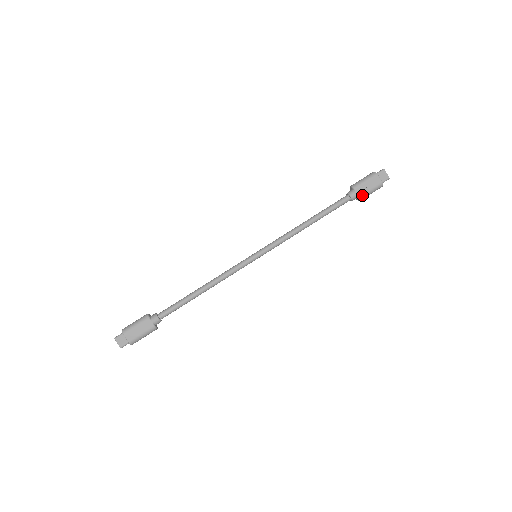
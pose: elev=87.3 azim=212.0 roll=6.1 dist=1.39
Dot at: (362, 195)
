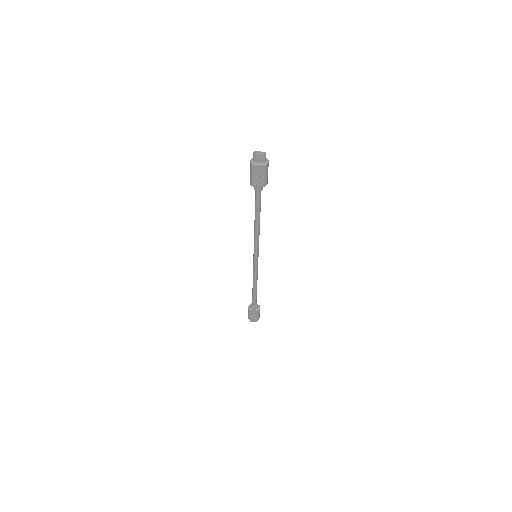
Dot at: (264, 184)
